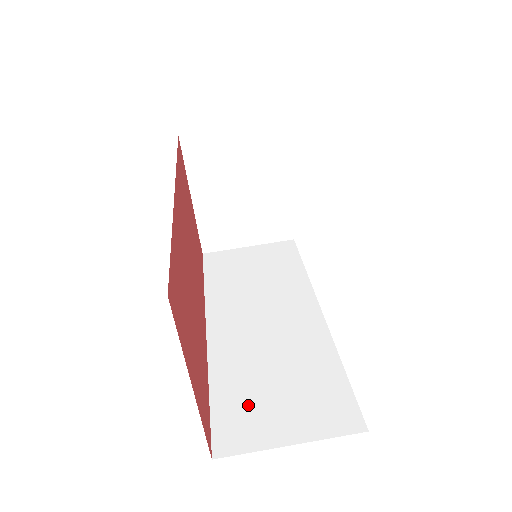
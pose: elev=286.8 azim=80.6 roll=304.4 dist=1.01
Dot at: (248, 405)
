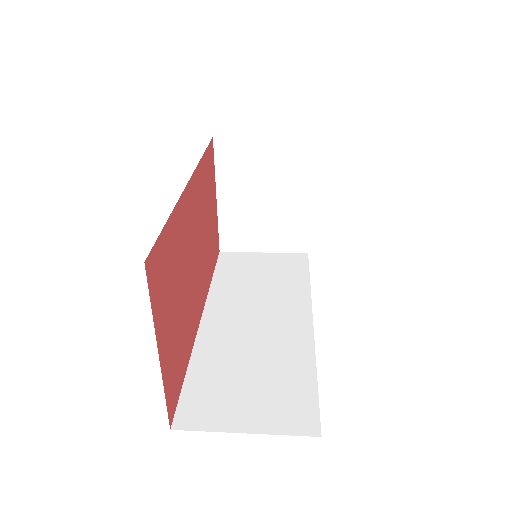
Dot at: (218, 390)
